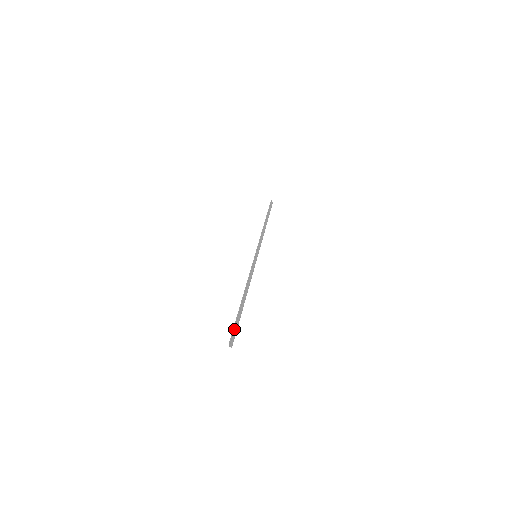
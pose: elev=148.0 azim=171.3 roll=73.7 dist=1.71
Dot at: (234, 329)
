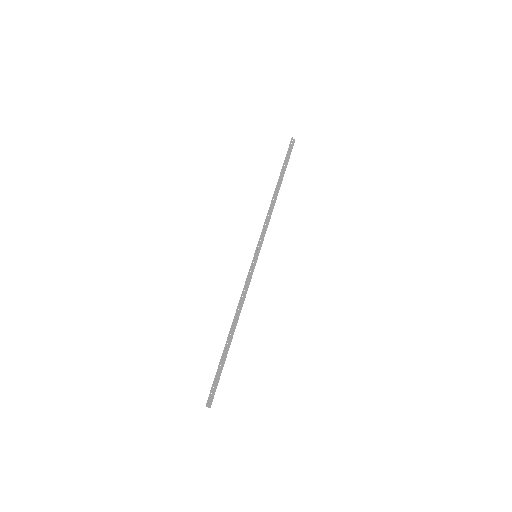
Dot at: (213, 385)
